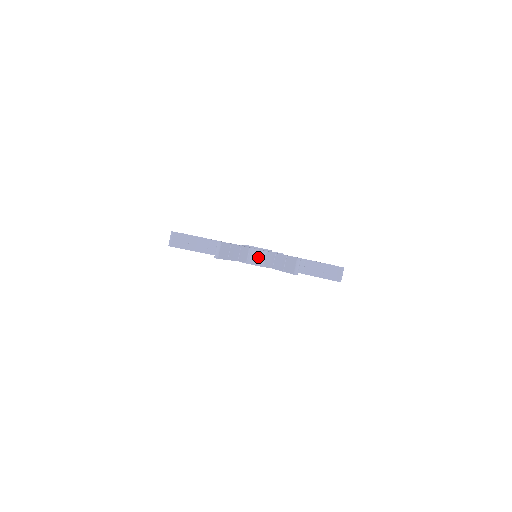
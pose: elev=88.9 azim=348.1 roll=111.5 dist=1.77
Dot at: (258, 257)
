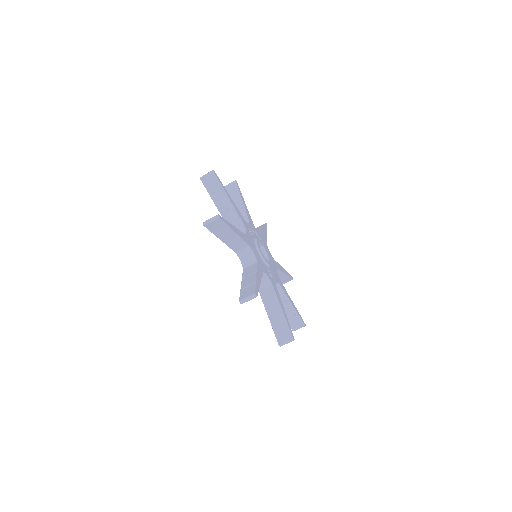
Dot at: (248, 258)
